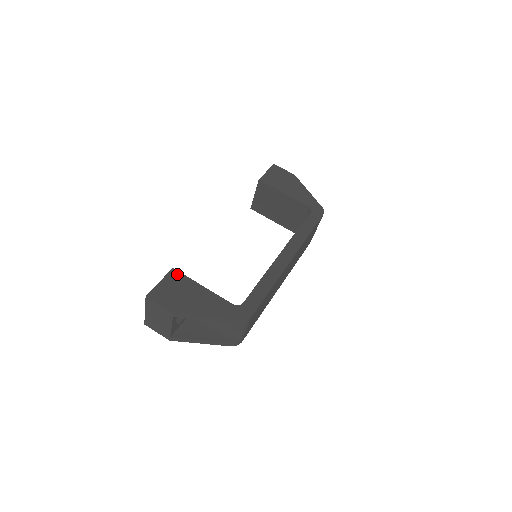
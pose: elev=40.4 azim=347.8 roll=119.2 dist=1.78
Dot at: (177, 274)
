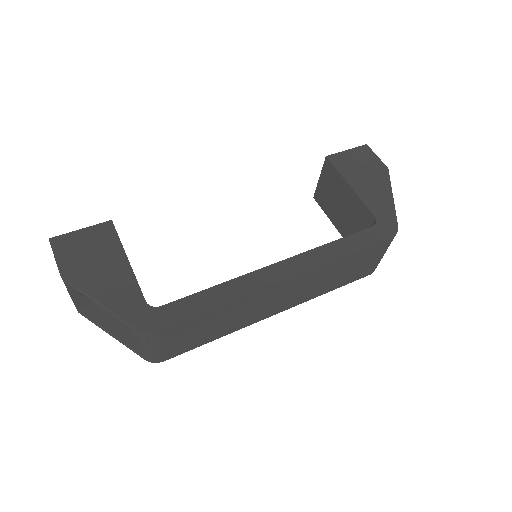
Dot at: (110, 229)
